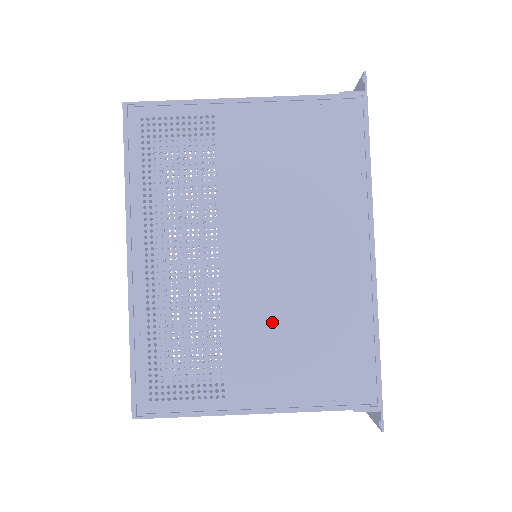
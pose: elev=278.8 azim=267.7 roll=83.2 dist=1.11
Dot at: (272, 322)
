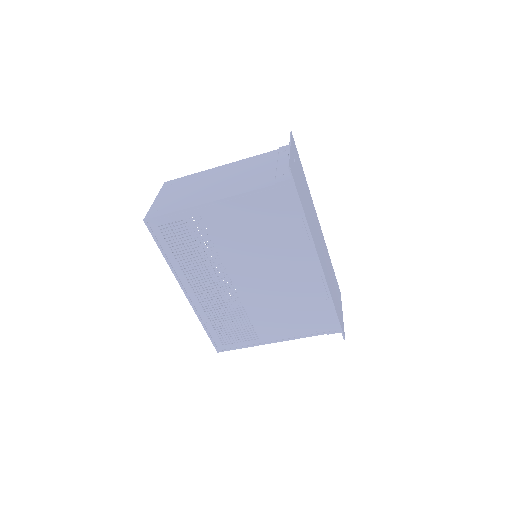
Dot at: (272, 307)
